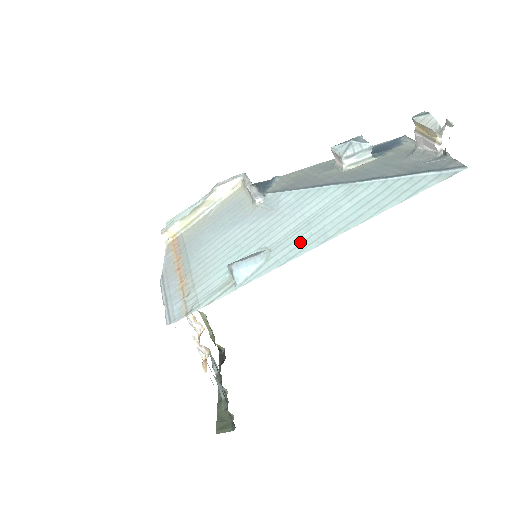
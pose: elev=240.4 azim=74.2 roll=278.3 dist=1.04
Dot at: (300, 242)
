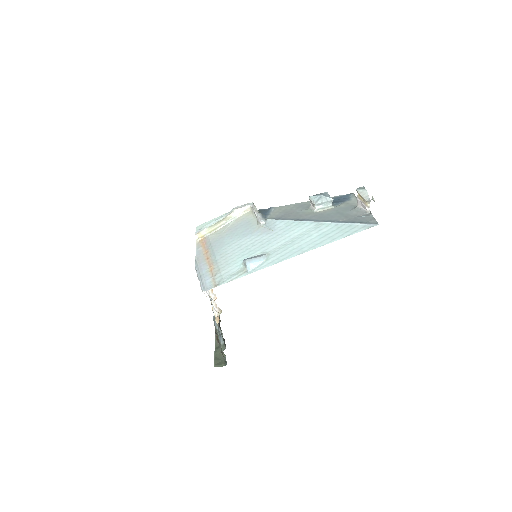
Dot at: (287, 252)
